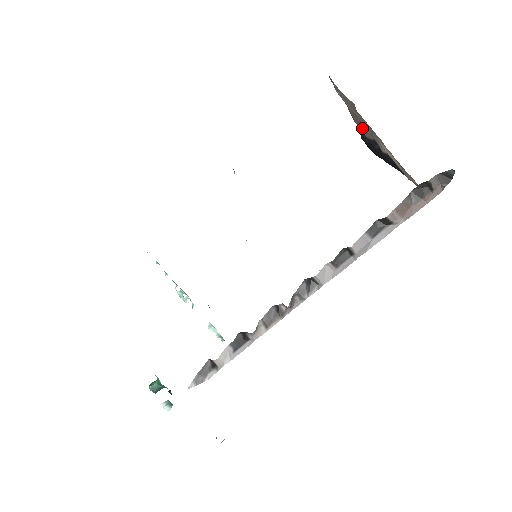
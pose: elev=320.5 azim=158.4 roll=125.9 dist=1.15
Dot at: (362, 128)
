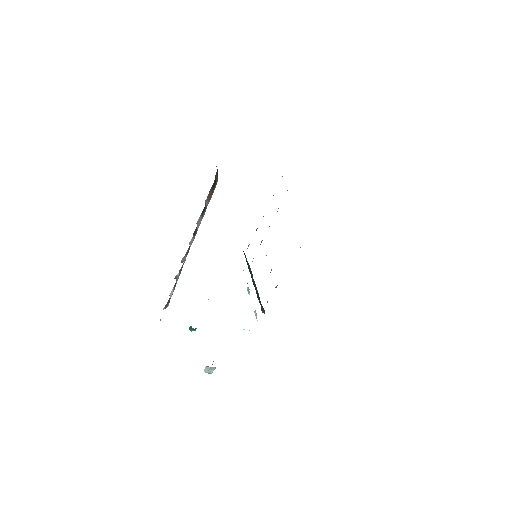
Dot at: occluded
